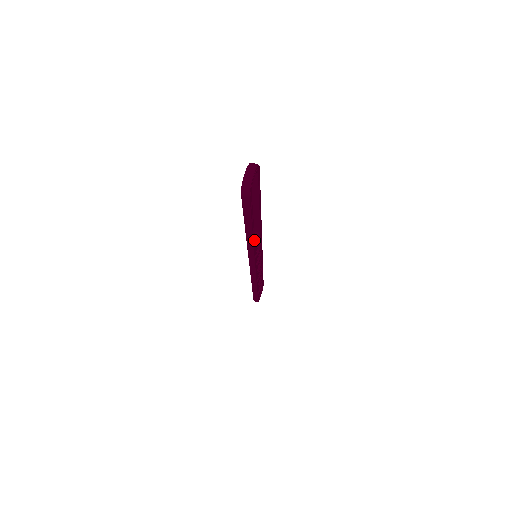
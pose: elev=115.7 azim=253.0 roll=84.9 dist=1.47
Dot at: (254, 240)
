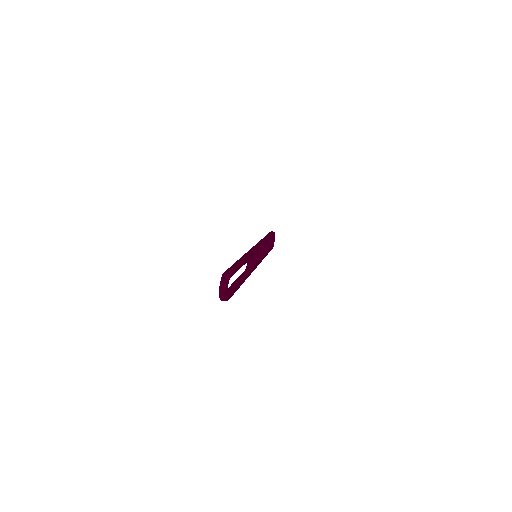
Dot at: (247, 275)
